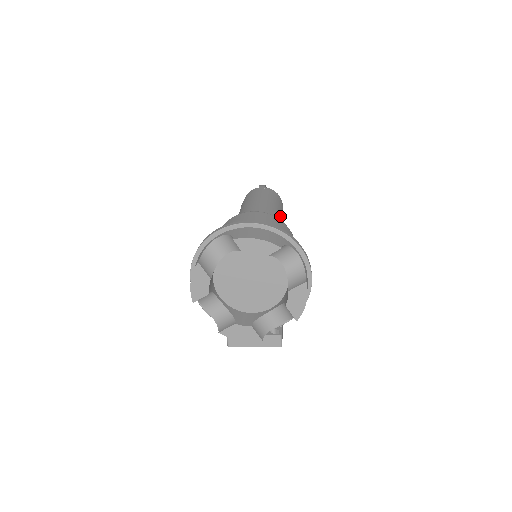
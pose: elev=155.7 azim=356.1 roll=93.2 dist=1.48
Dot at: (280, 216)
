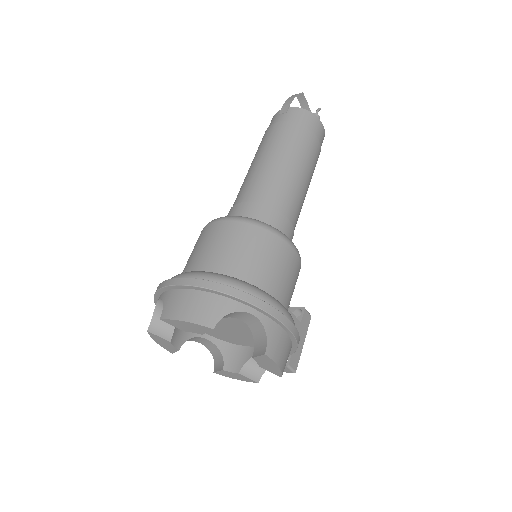
Dot at: (294, 174)
